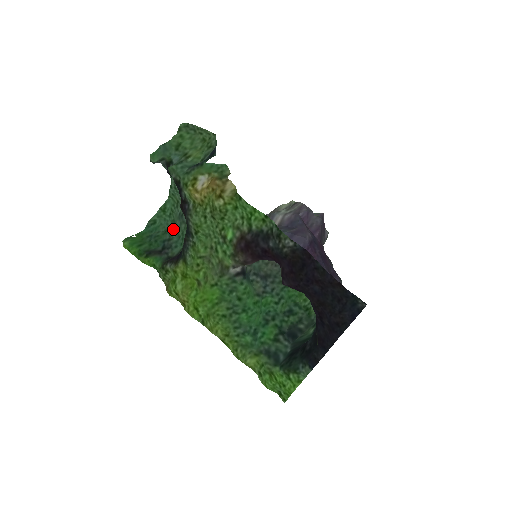
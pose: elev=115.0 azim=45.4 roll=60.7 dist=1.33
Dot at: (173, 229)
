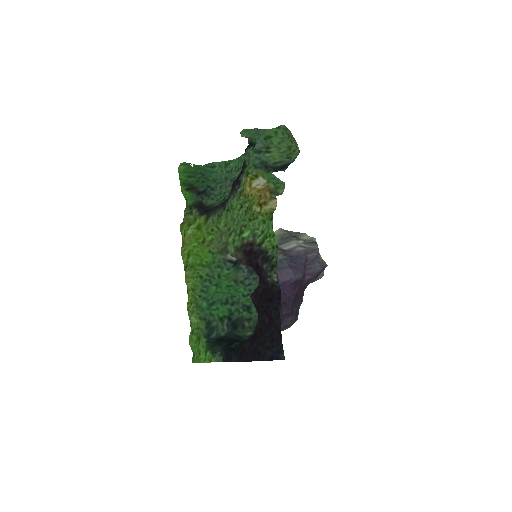
Dot at: (221, 184)
